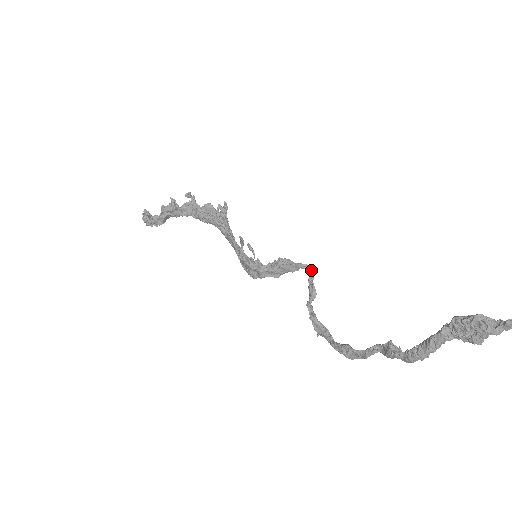
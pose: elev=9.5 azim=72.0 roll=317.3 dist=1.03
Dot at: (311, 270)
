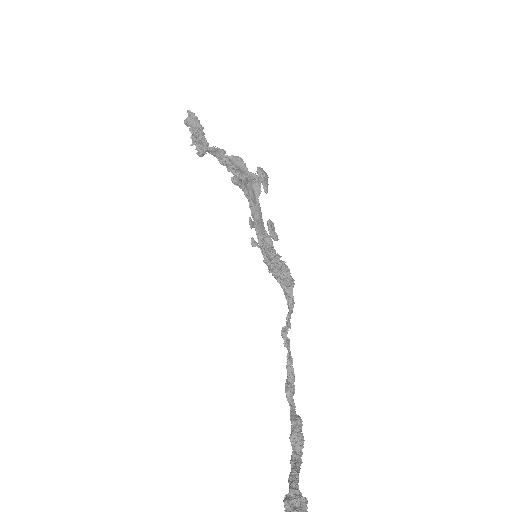
Dot at: (289, 307)
